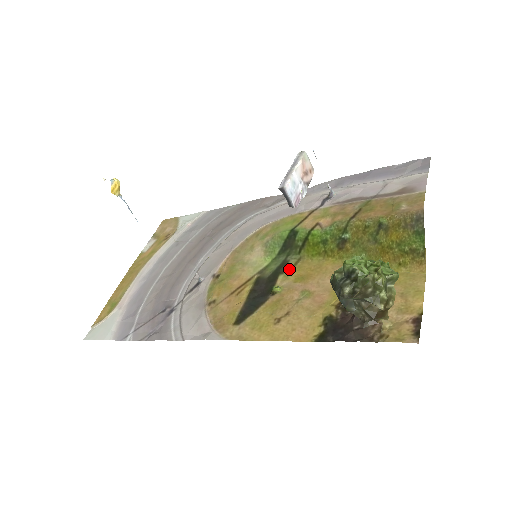
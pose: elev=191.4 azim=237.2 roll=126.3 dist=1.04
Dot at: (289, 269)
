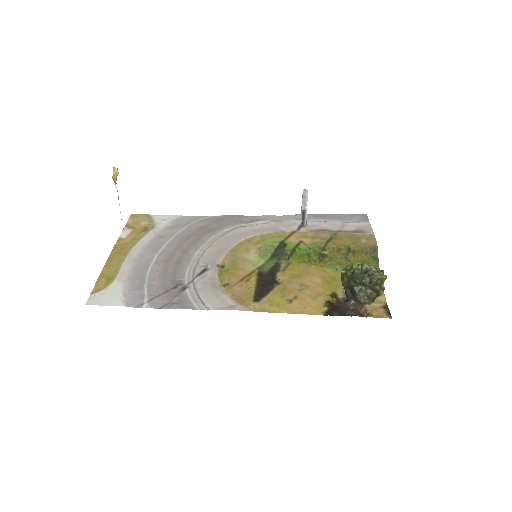
Dot at: (283, 269)
